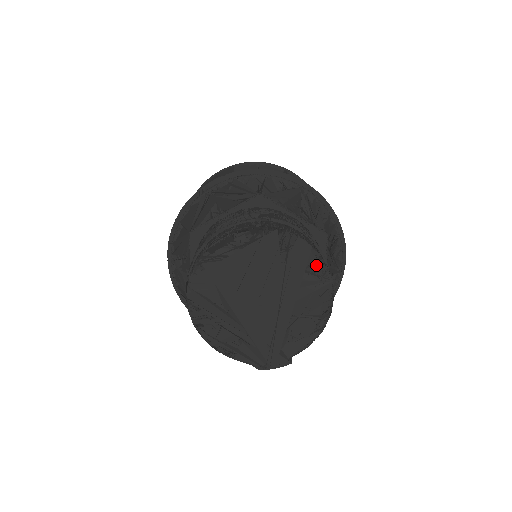
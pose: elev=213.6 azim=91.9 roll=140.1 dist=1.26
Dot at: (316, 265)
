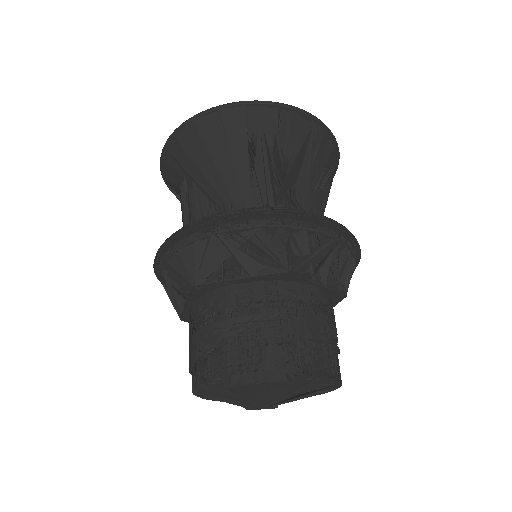
Dot at: (332, 383)
